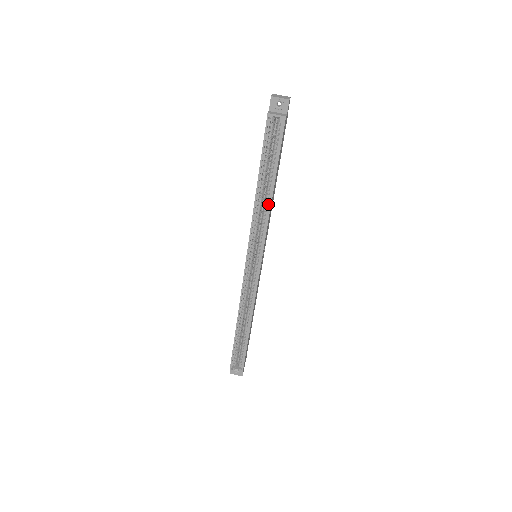
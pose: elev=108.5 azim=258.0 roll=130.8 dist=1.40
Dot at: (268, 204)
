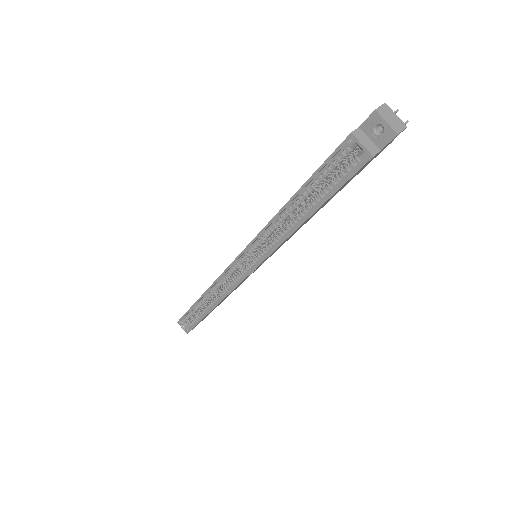
Dot at: (289, 230)
